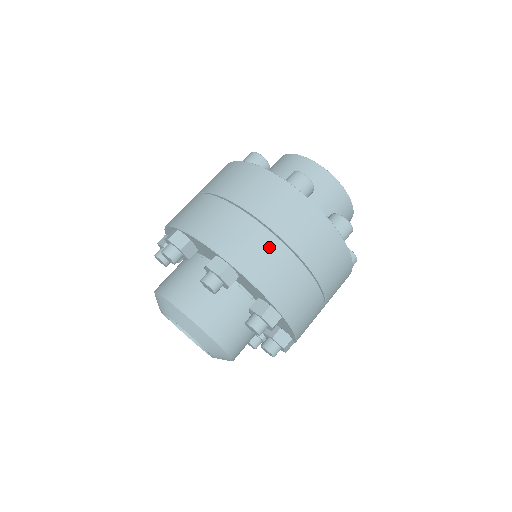
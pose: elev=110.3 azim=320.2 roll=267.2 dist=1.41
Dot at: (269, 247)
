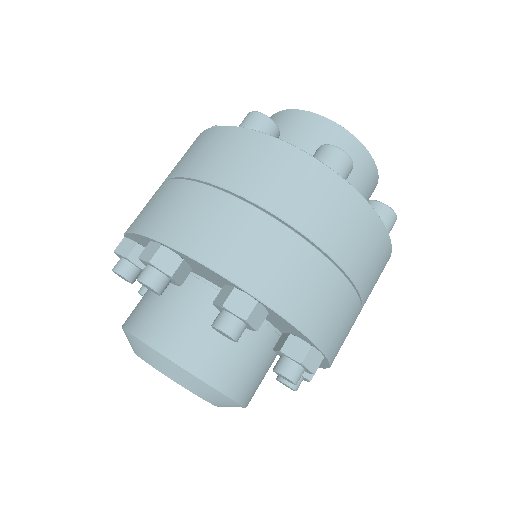
Dot at: (354, 320)
